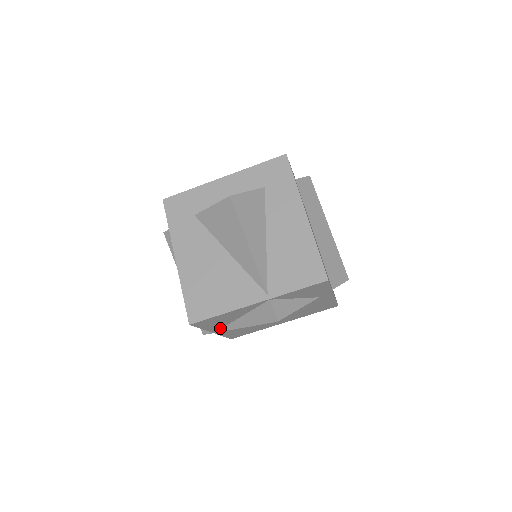
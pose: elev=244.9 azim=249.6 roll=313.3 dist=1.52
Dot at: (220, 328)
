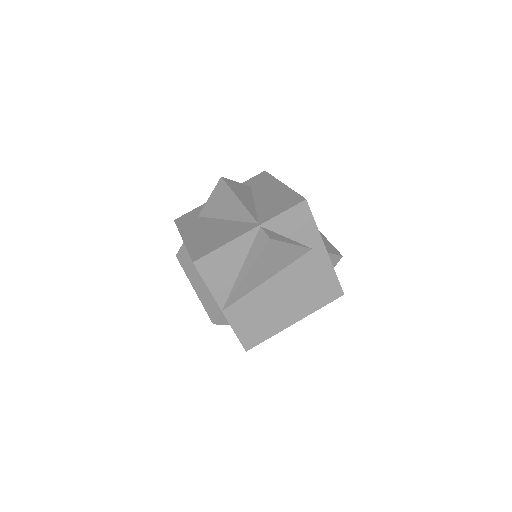
Dot at: (226, 297)
